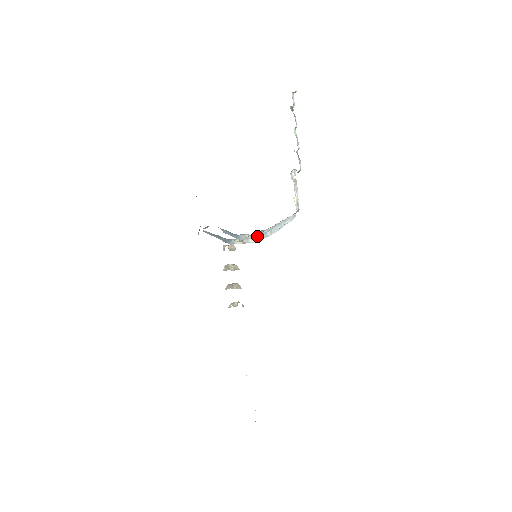
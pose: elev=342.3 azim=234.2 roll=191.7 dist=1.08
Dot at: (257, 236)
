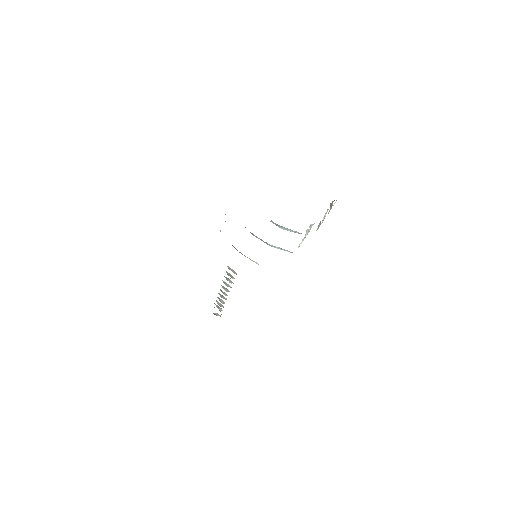
Dot at: (257, 263)
